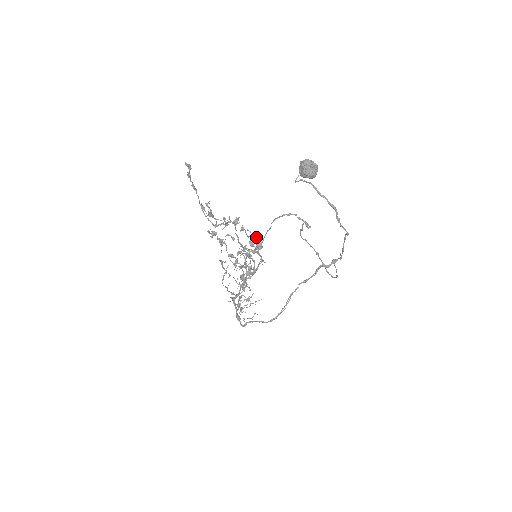
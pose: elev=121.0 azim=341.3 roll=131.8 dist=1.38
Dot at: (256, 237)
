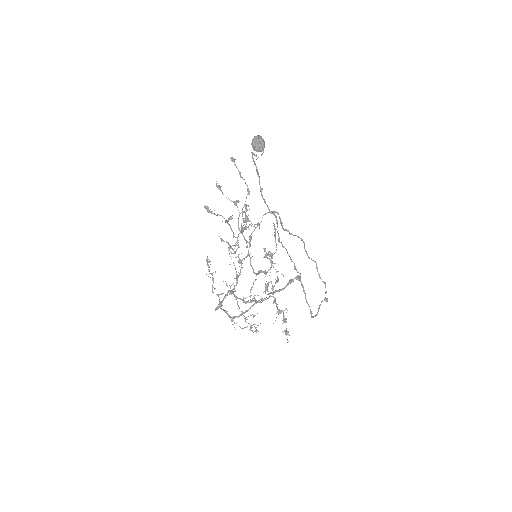
Dot at: occluded
